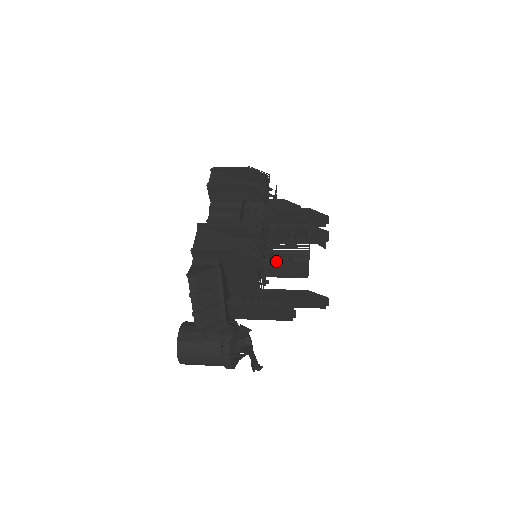
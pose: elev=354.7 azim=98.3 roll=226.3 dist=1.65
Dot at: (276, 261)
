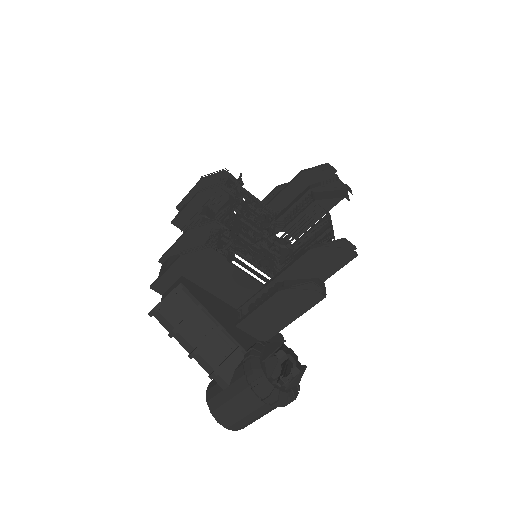
Dot at: (298, 250)
